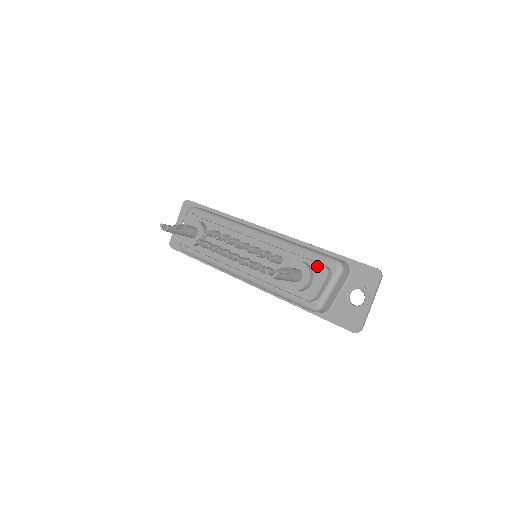
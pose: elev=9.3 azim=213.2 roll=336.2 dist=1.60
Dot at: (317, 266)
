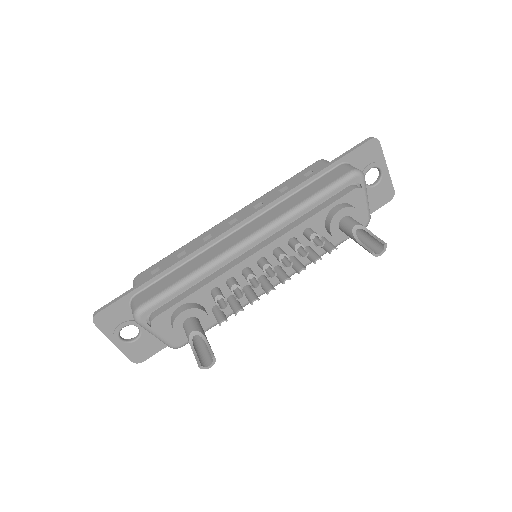
Dot at: (349, 196)
